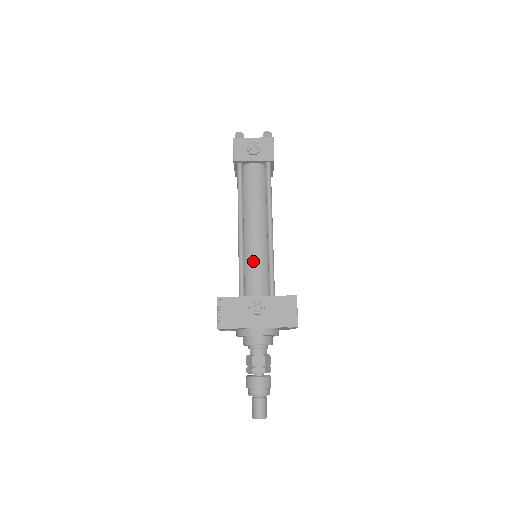
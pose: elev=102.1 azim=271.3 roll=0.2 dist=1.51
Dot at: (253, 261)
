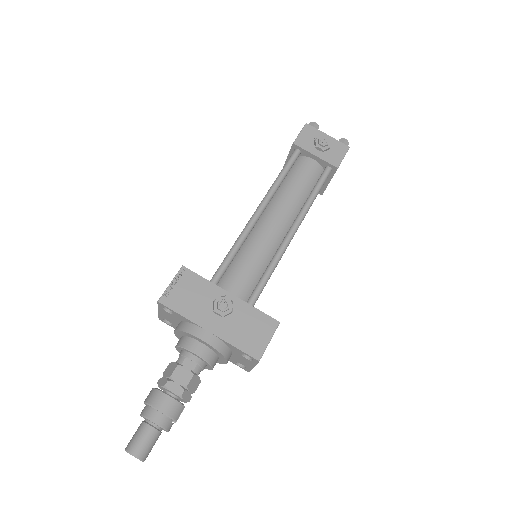
Dot at: (251, 254)
